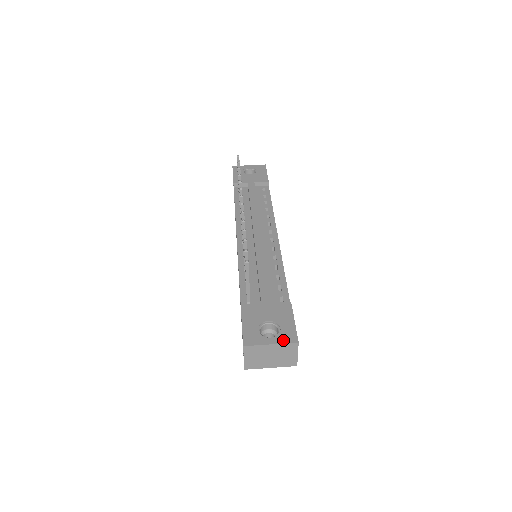
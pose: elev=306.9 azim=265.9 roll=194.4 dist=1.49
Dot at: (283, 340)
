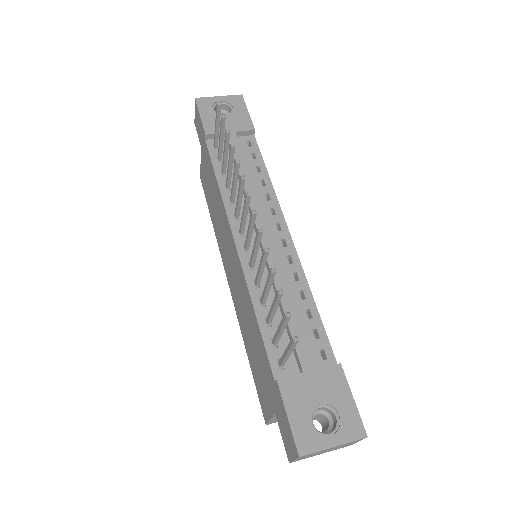
Dot at: (348, 437)
